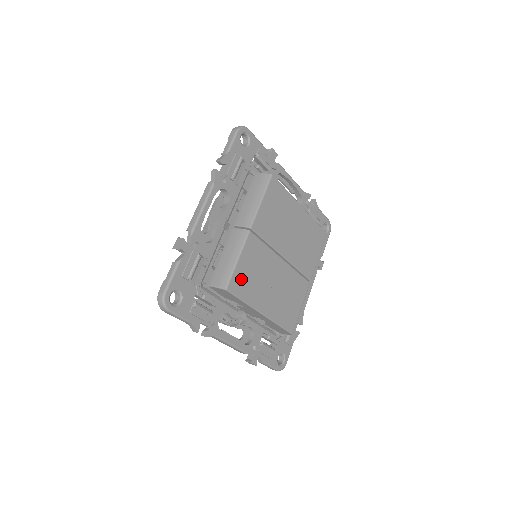
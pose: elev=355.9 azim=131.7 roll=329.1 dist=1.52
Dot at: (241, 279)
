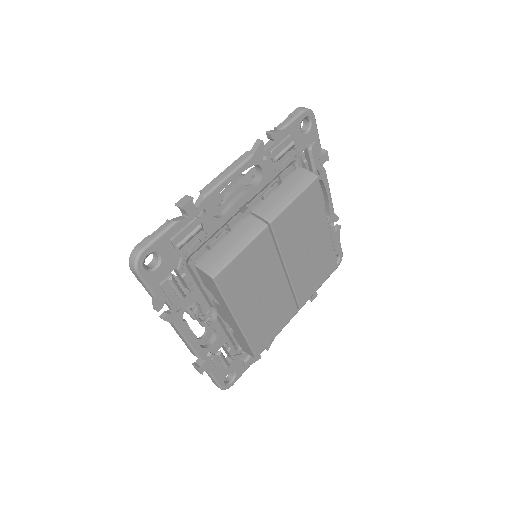
Dot at: (234, 274)
